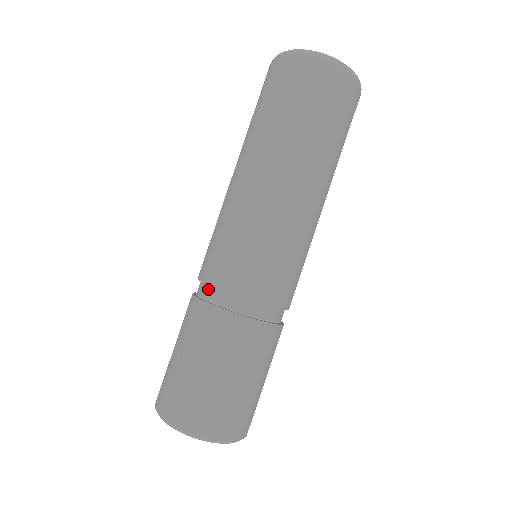
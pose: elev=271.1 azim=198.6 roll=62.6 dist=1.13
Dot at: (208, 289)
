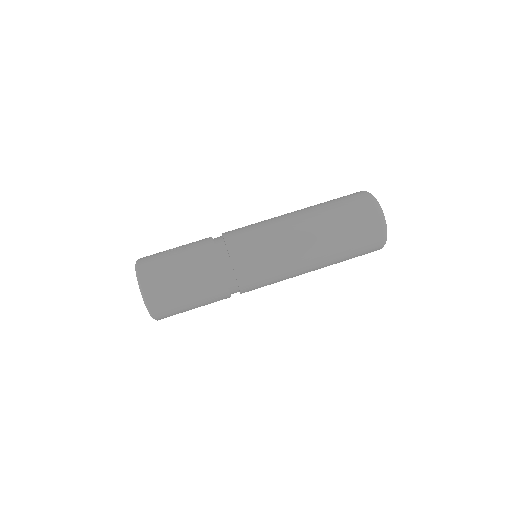
Dot at: (221, 241)
